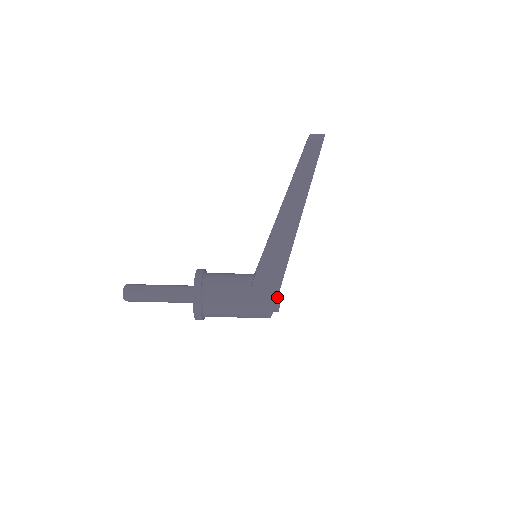
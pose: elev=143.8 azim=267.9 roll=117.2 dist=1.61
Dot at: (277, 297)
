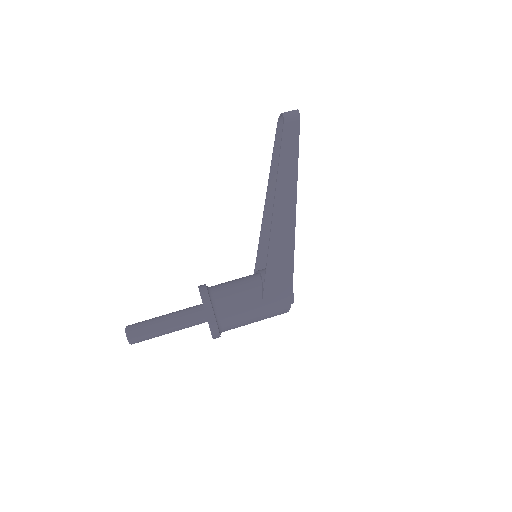
Dot at: (292, 293)
